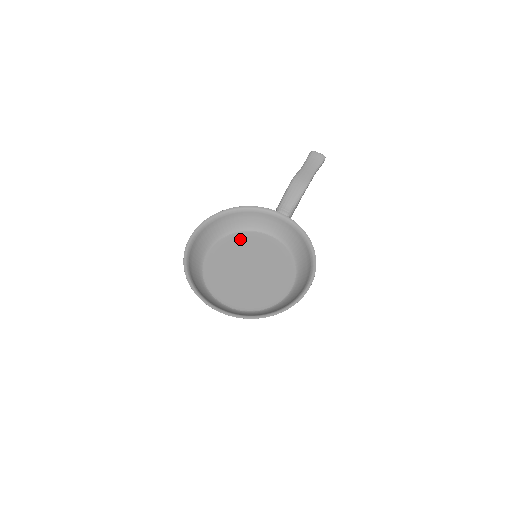
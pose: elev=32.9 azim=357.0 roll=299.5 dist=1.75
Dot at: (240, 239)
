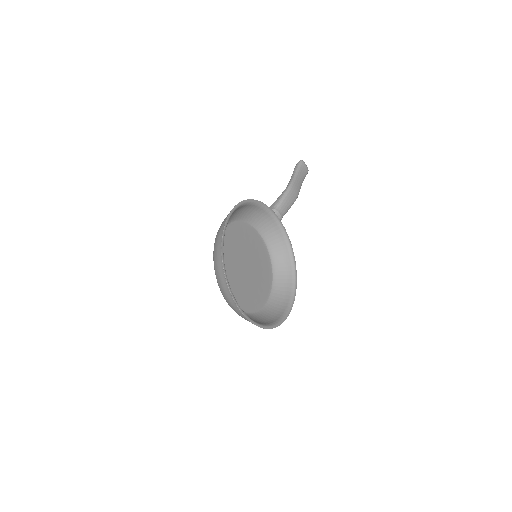
Dot at: (240, 230)
